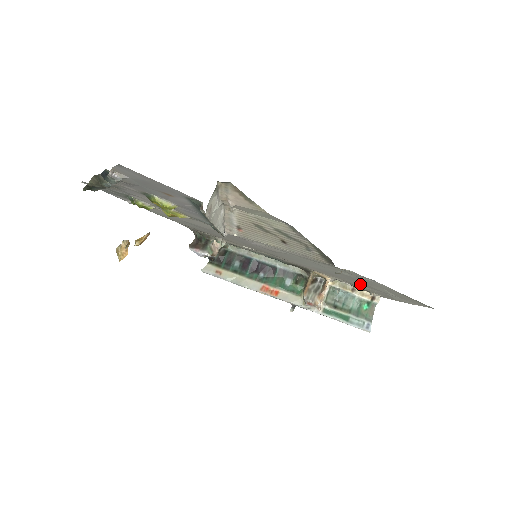
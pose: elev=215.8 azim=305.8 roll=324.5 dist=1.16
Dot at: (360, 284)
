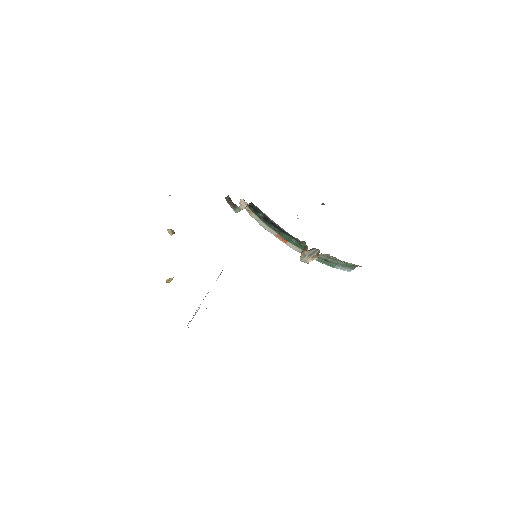
Dot at: occluded
